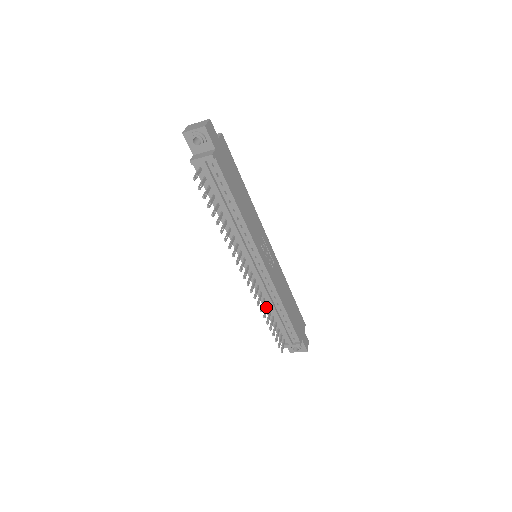
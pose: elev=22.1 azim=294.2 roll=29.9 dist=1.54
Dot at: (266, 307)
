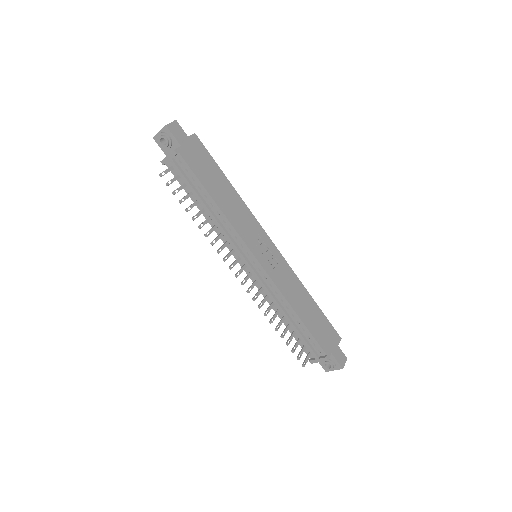
Dot at: (275, 312)
